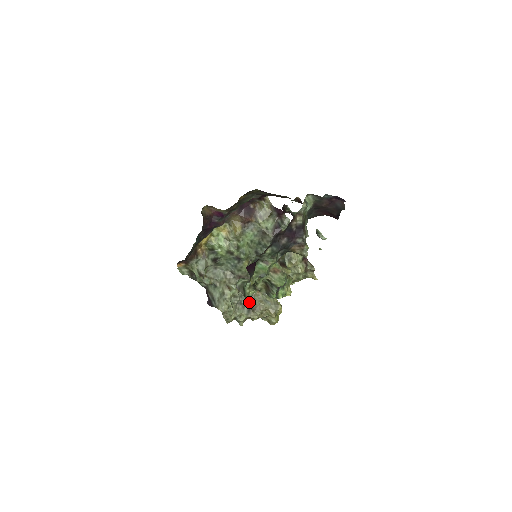
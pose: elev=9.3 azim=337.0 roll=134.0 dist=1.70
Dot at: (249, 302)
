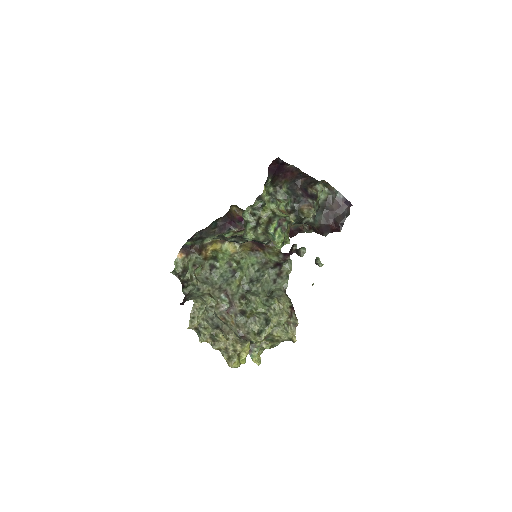
Dot at: (221, 322)
